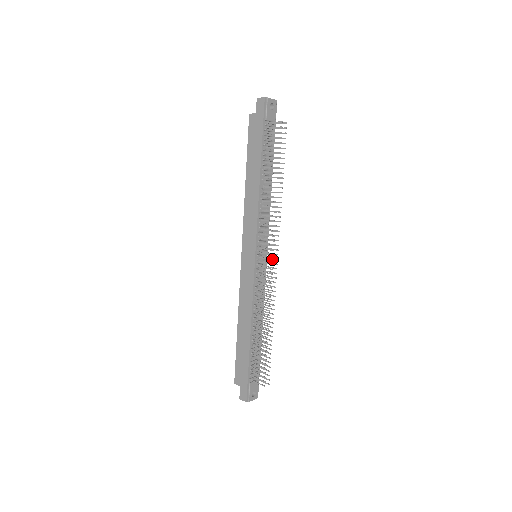
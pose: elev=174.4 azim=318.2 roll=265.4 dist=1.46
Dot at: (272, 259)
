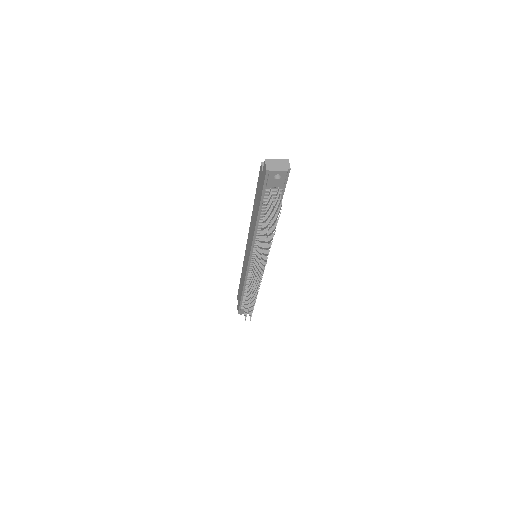
Dot at: (255, 277)
